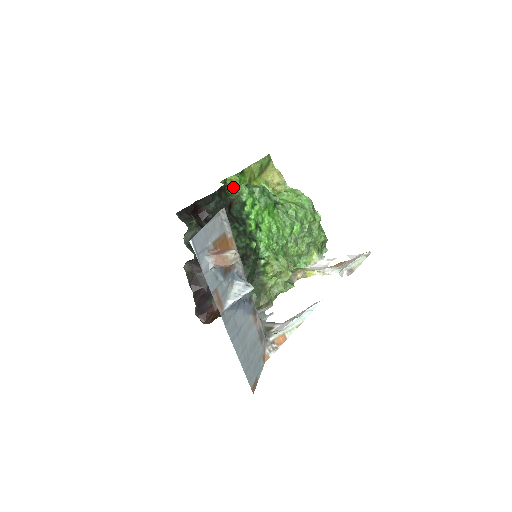
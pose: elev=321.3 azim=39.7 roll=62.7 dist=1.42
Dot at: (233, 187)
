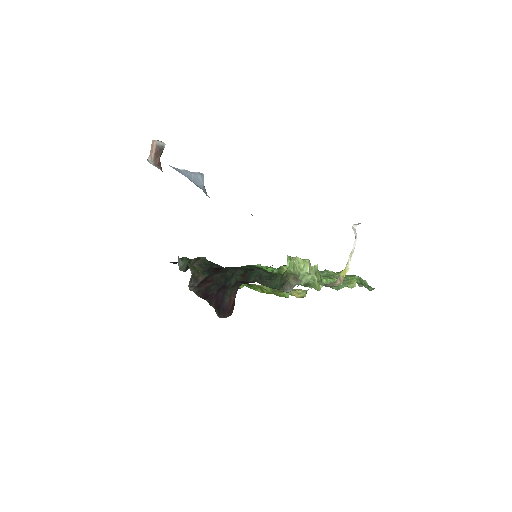
Dot at: occluded
